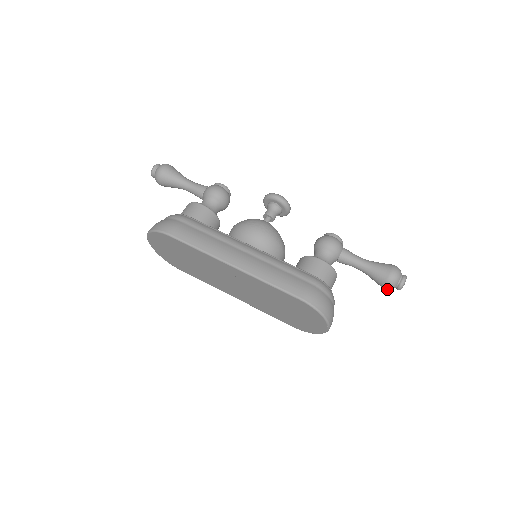
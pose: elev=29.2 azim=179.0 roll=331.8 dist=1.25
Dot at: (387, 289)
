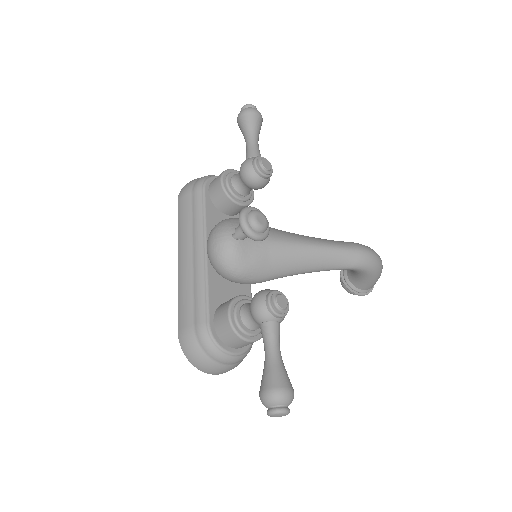
Dot at: occluded
